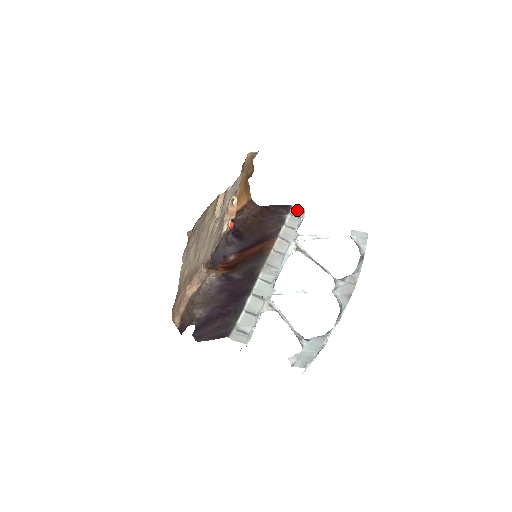
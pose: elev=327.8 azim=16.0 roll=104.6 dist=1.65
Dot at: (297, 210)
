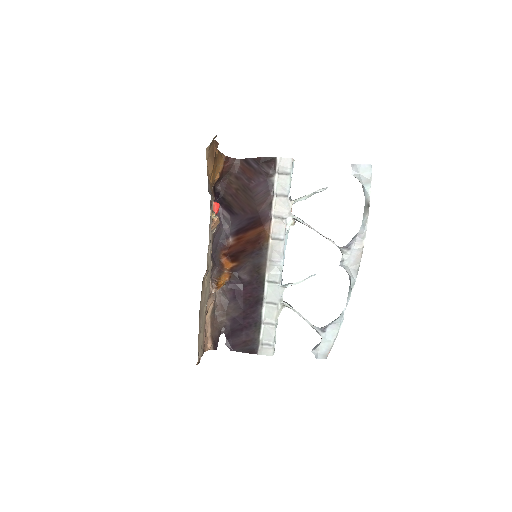
Dot at: (284, 162)
